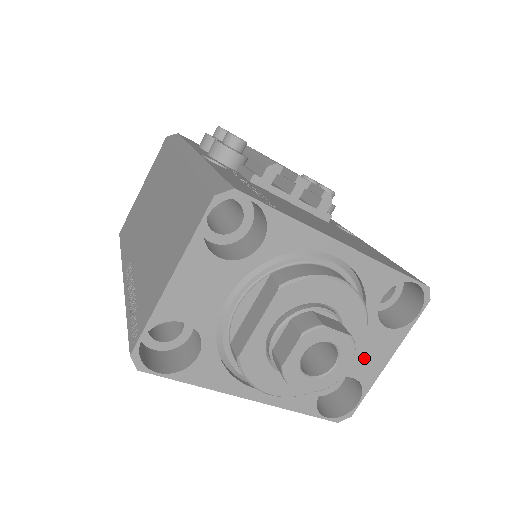
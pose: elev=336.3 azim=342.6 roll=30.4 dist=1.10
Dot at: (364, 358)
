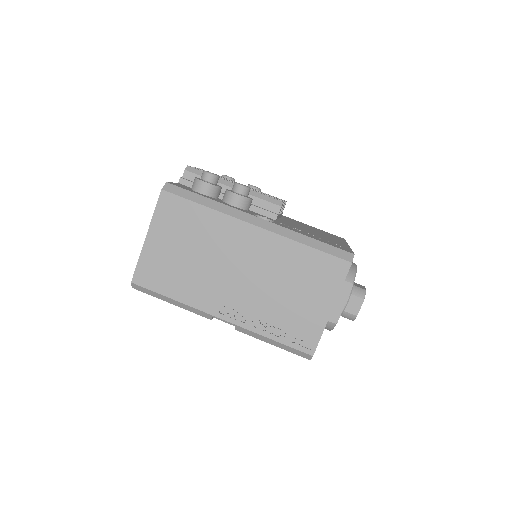
Dot at: occluded
